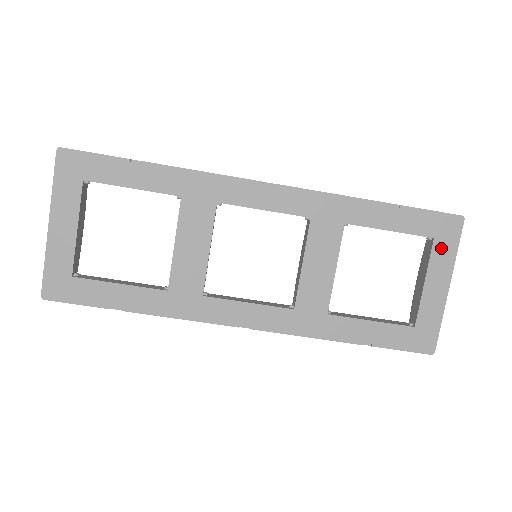
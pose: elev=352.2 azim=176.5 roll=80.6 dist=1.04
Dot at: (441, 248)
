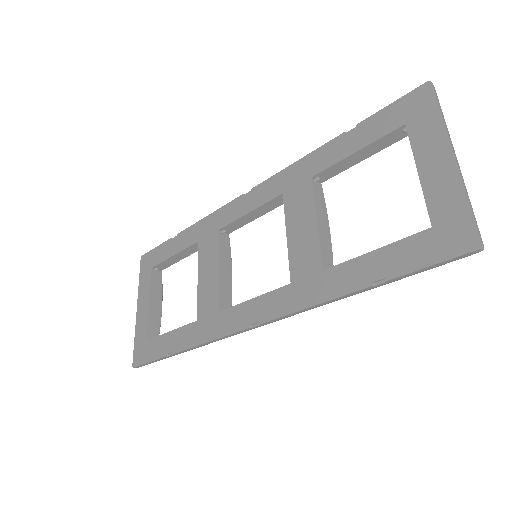
Dot at: (419, 126)
